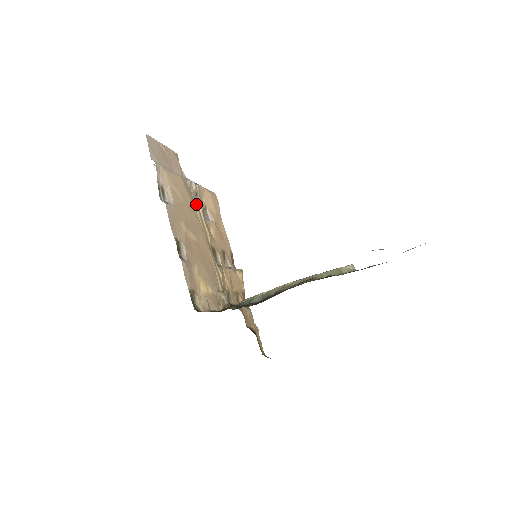
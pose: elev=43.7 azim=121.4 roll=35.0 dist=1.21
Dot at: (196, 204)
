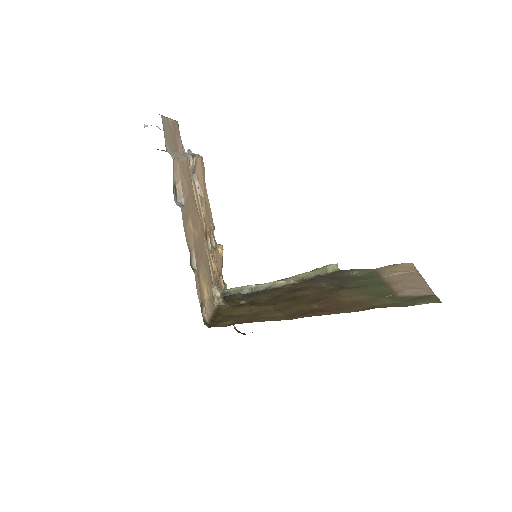
Dot at: (194, 185)
